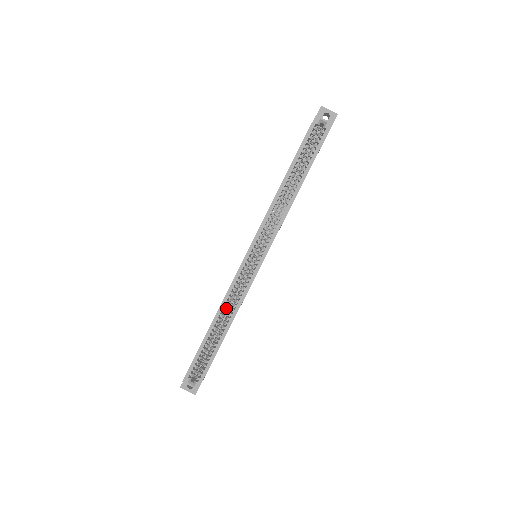
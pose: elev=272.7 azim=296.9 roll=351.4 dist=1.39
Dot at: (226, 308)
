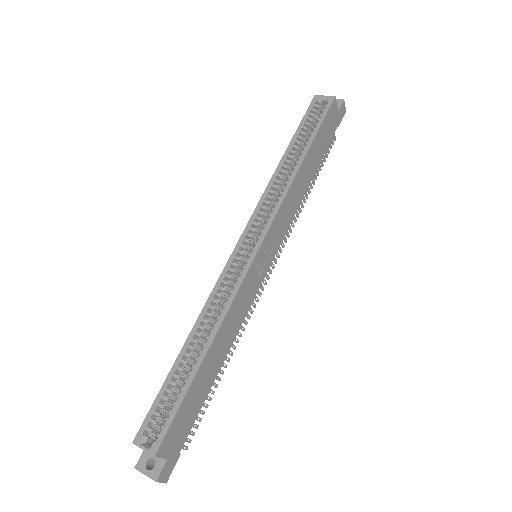
Dot at: (211, 324)
